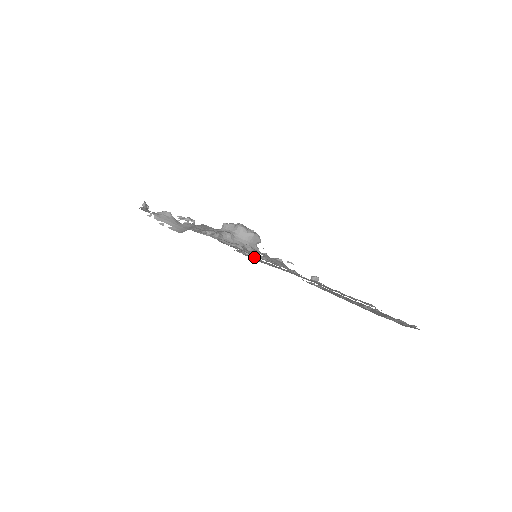
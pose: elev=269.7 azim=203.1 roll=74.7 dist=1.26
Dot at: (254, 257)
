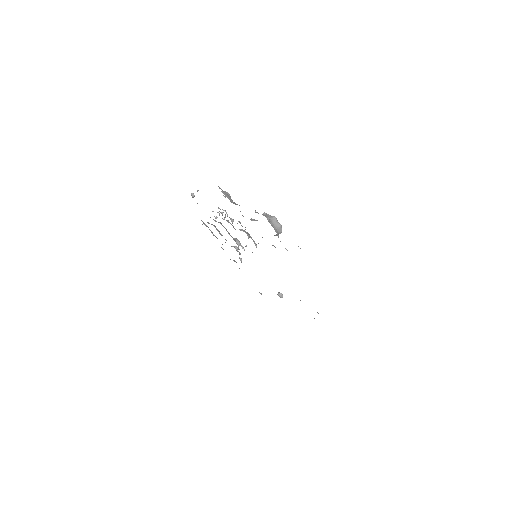
Dot at: occluded
